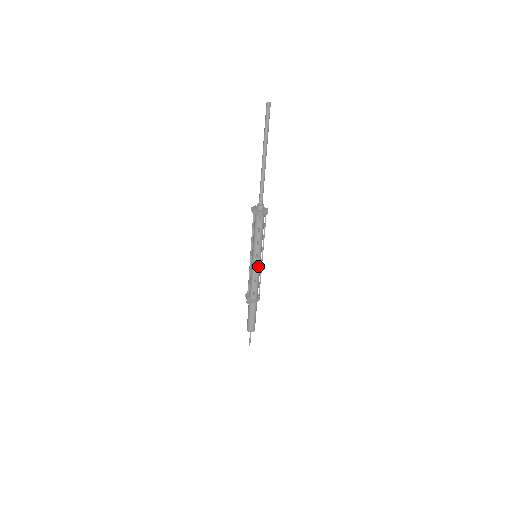
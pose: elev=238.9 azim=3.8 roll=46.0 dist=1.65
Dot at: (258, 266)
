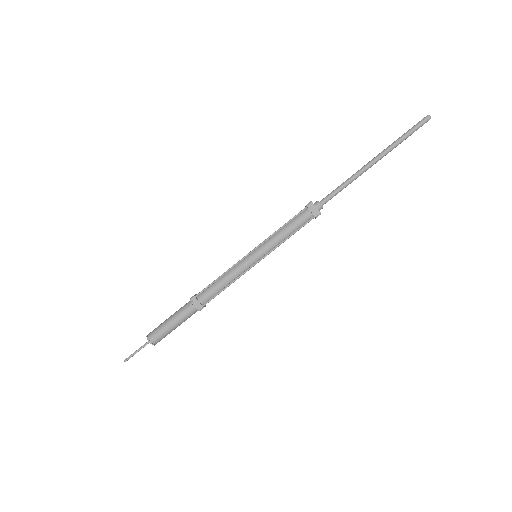
Dot at: (244, 263)
